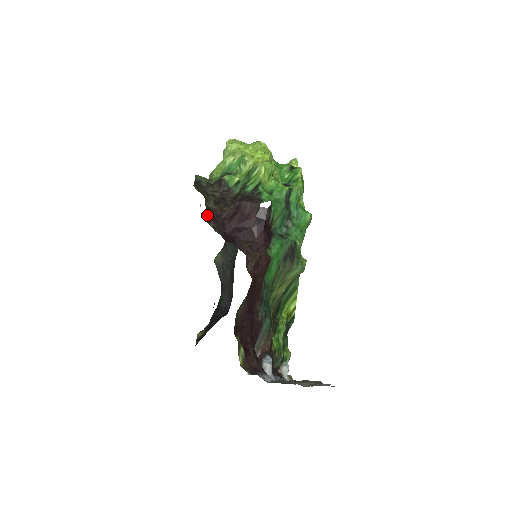
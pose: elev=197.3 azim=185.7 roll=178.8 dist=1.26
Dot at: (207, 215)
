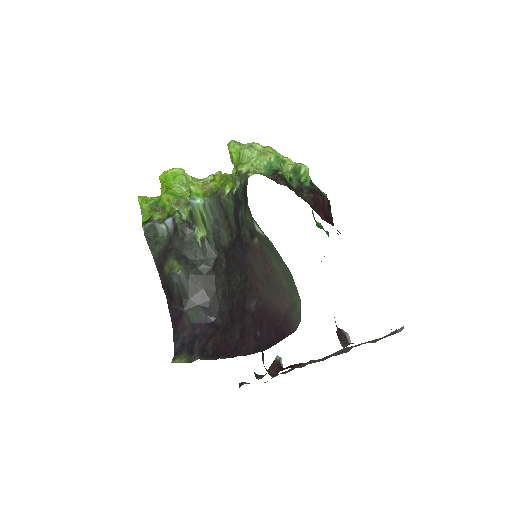
Dot at: occluded
